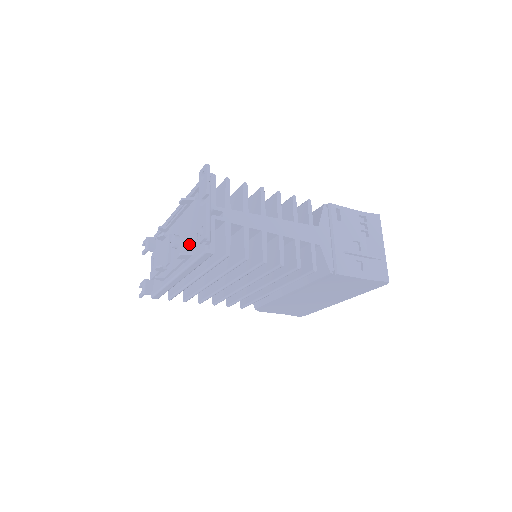
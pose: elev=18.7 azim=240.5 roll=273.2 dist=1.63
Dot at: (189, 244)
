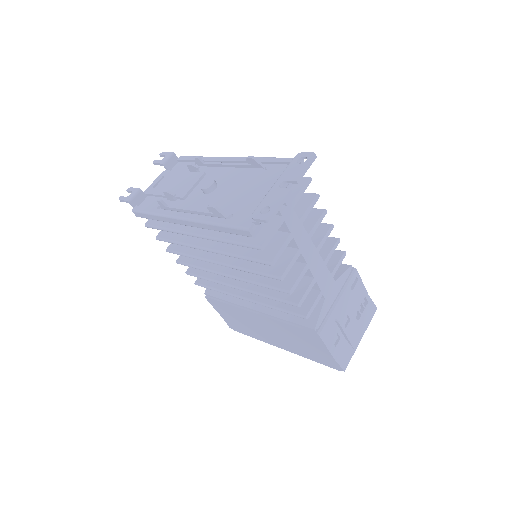
Dot at: (227, 203)
